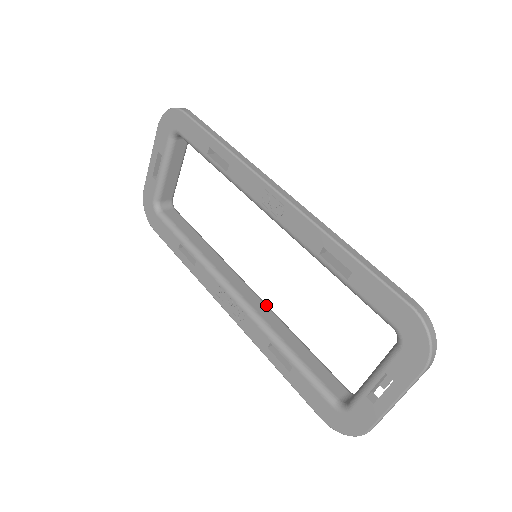
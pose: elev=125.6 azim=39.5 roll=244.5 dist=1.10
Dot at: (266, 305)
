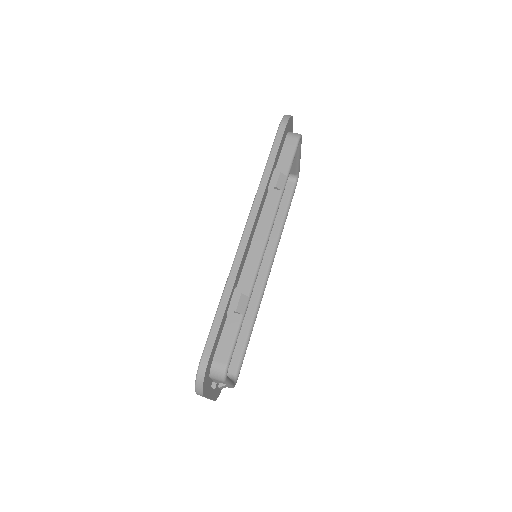
Dot at: (261, 290)
